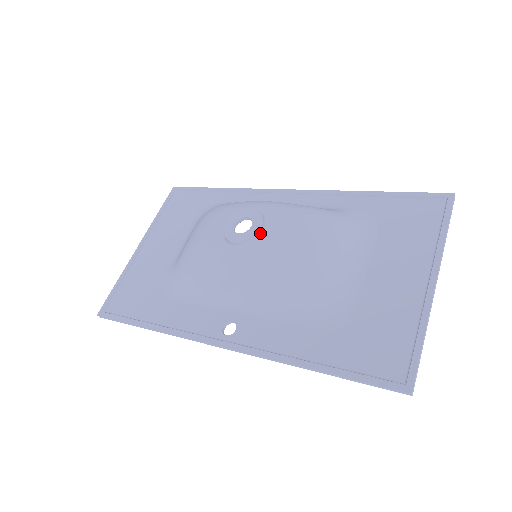
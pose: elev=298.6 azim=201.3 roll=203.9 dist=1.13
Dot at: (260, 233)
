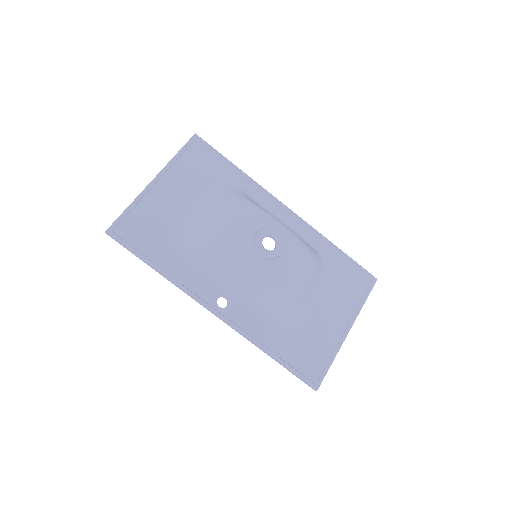
Dot at: (279, 256)
